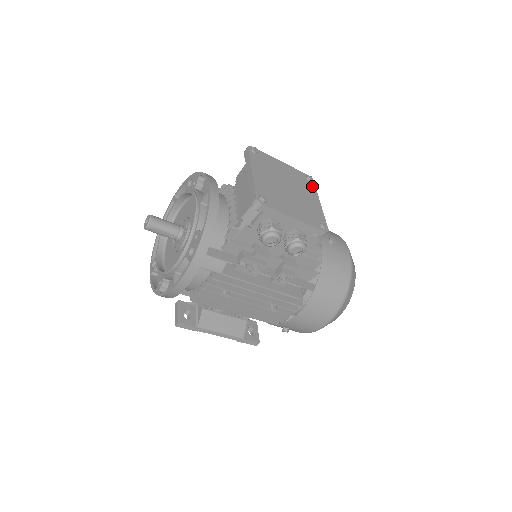
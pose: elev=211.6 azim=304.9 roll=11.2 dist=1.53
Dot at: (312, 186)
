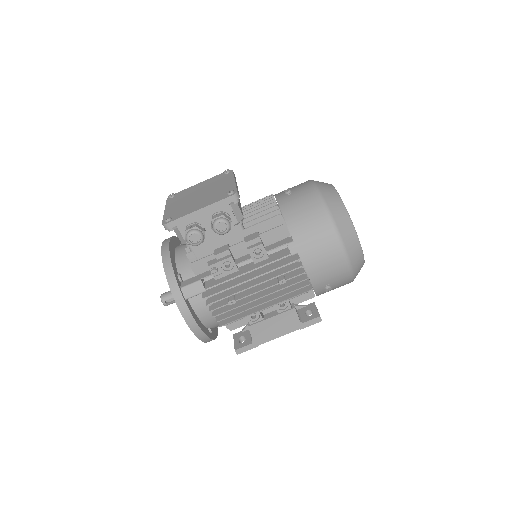
Dot at: (229, 175)
